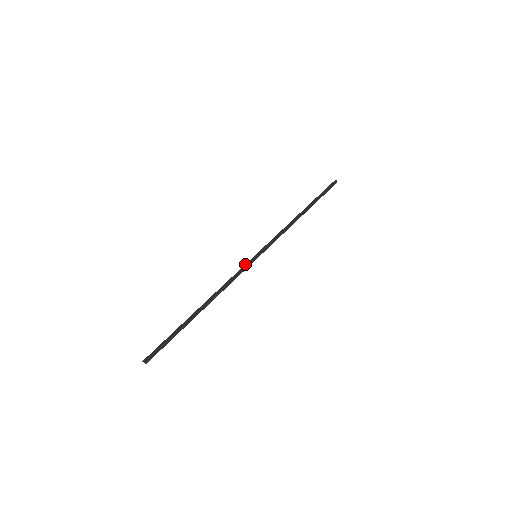
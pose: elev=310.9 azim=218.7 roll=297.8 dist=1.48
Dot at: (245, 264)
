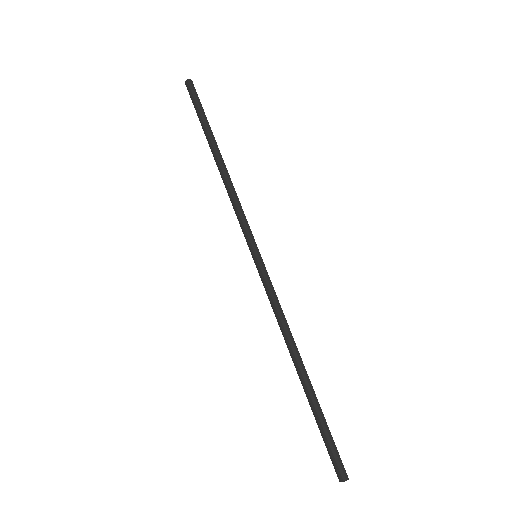
Dot at: (261, 277)
